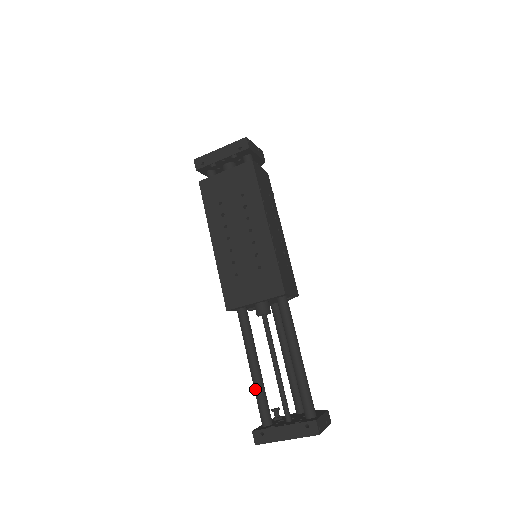
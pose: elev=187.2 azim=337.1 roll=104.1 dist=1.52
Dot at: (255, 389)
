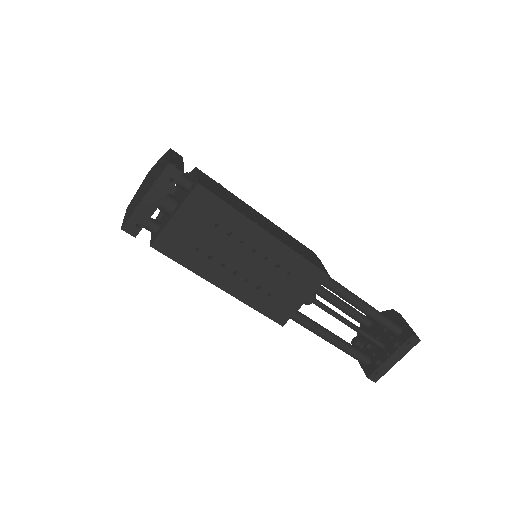
Dot at: (344, 351)
